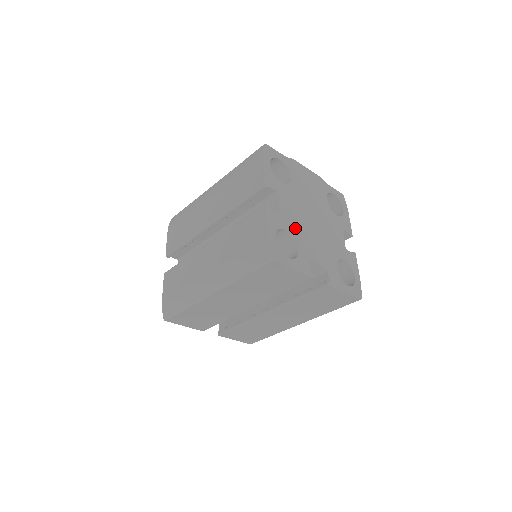
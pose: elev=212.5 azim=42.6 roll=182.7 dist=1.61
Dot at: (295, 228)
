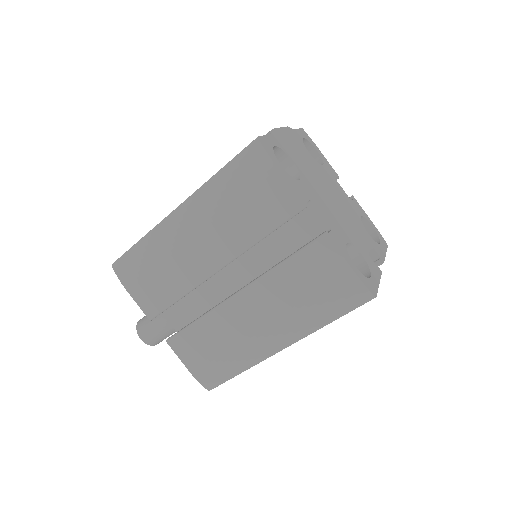
Dot at: (343, 230)
